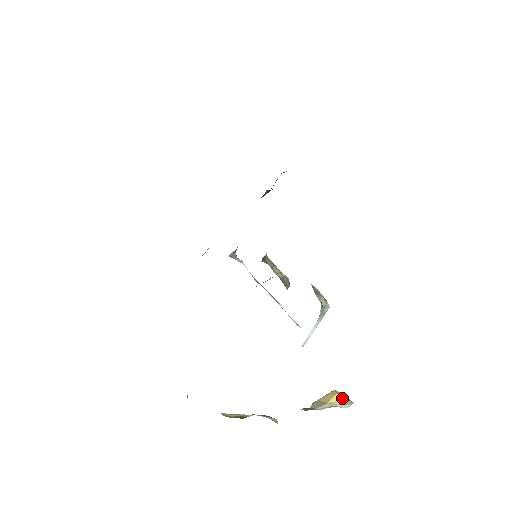
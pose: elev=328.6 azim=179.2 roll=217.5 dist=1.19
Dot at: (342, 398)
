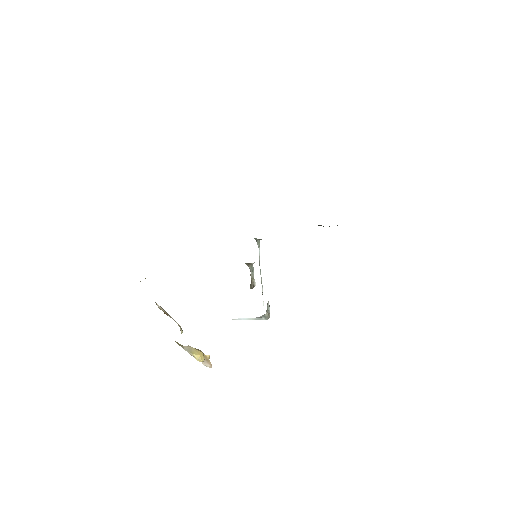
Dot at: (200, 360)
